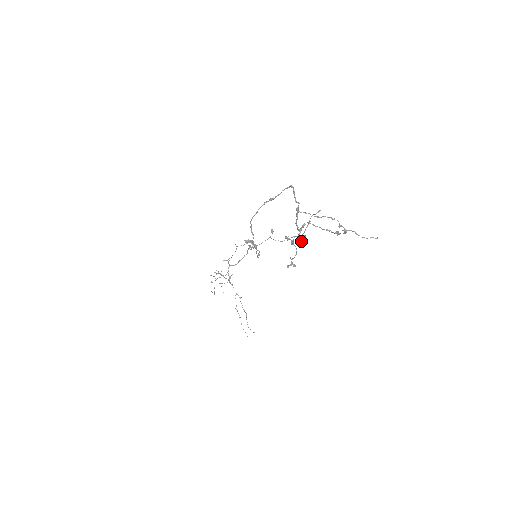
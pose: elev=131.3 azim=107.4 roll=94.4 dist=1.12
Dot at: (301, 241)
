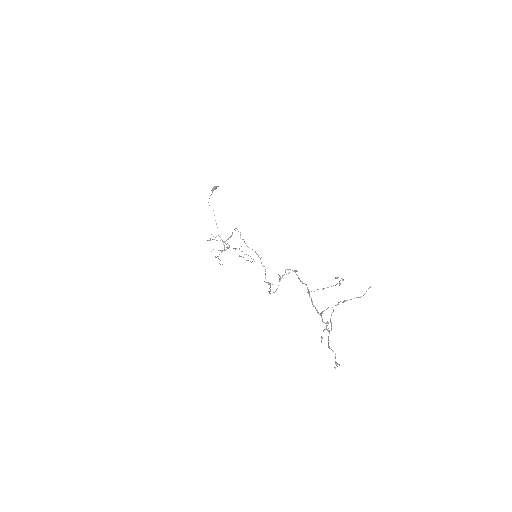
Dot at: (329, 331)
